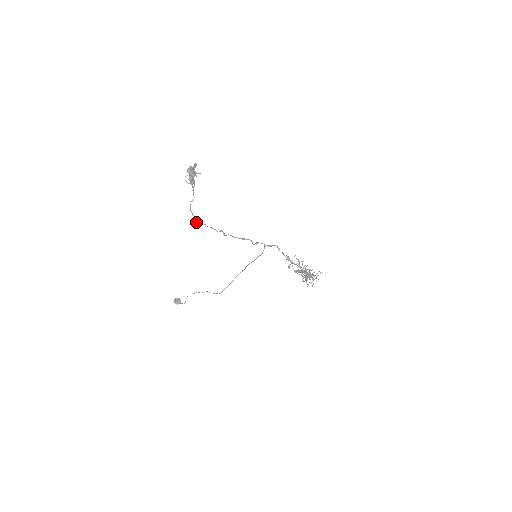
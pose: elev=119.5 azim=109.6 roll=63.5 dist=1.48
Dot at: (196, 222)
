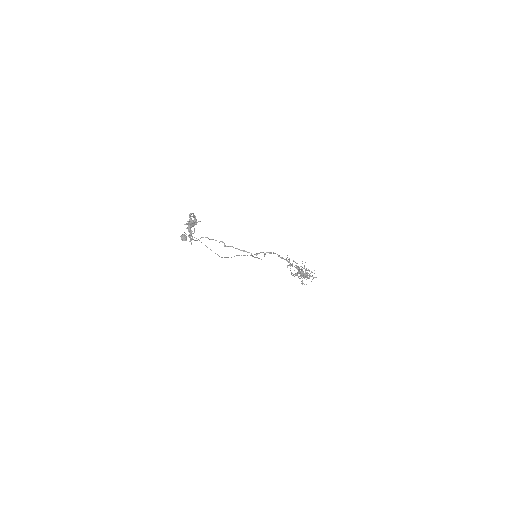
Dot at: occluded
